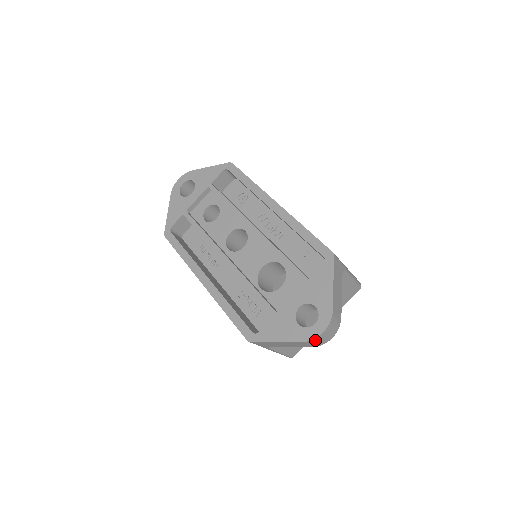
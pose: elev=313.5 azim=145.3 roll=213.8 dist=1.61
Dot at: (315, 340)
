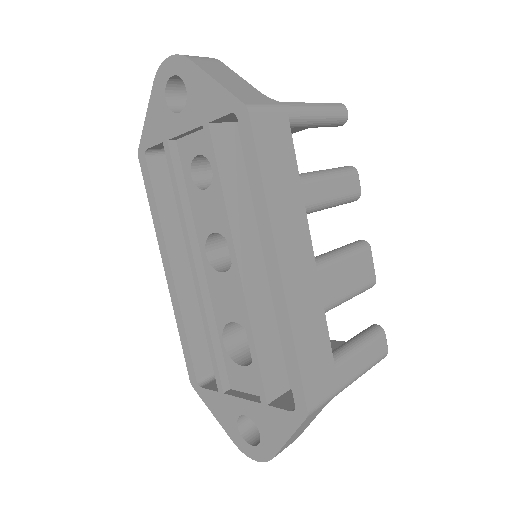
Dot at: occluded
